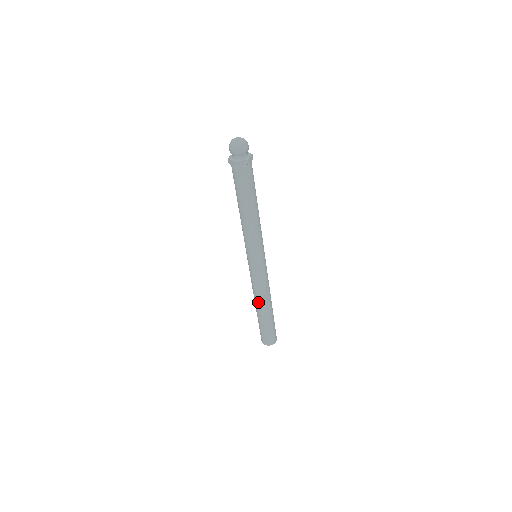
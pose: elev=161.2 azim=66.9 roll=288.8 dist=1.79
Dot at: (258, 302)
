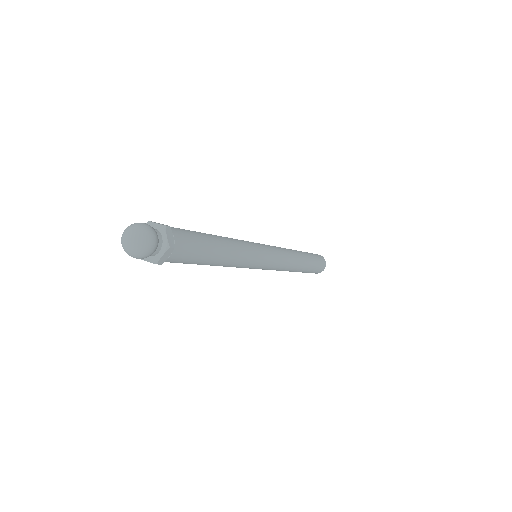
Dot at: occluded
